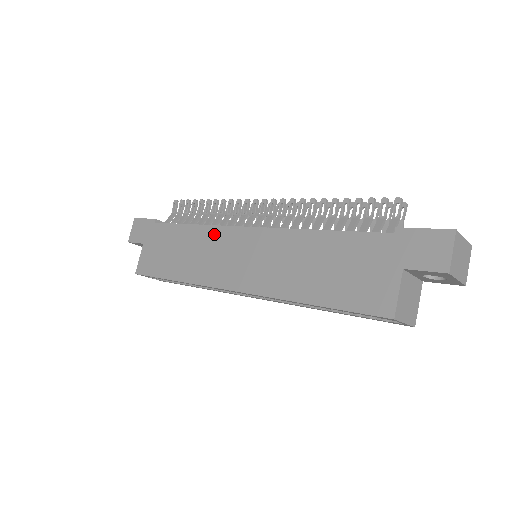
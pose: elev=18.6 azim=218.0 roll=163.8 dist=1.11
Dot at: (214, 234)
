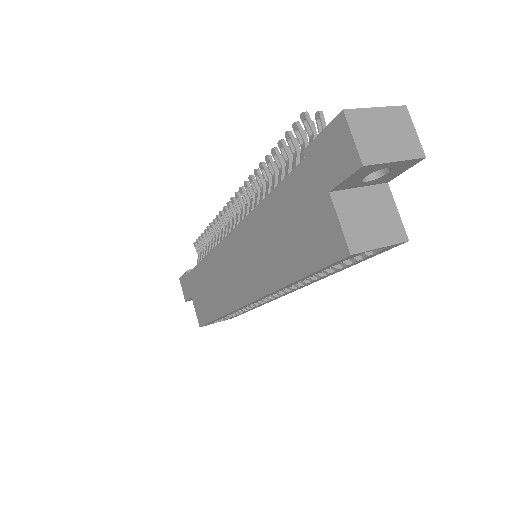
Dot at: (215, 258)
